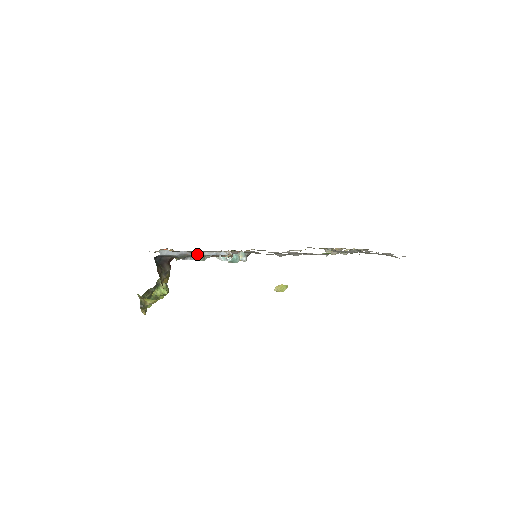
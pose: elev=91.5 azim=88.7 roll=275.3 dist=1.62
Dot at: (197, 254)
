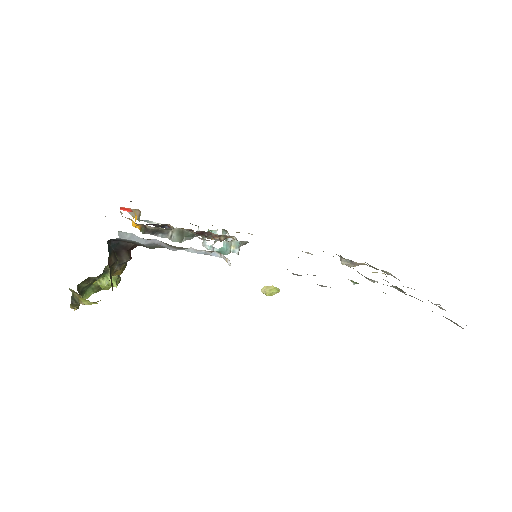
Dot at: (177, 249)
